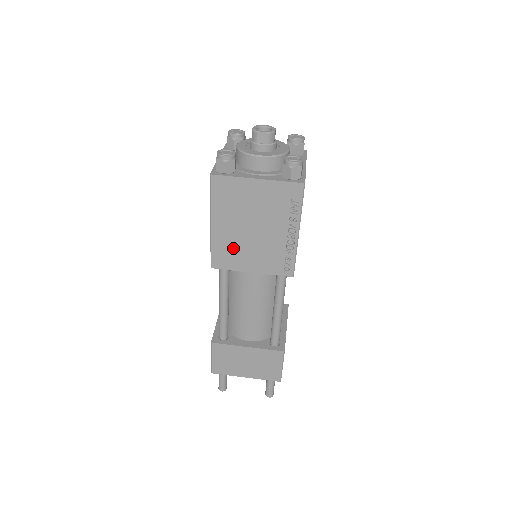
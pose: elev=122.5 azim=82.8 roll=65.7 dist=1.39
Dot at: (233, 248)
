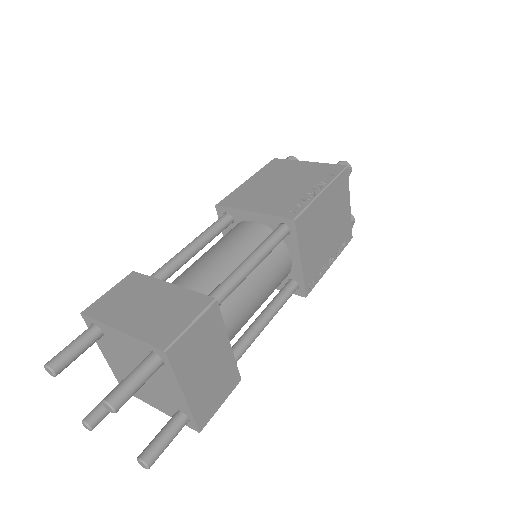
Dot at: (251, 194)
